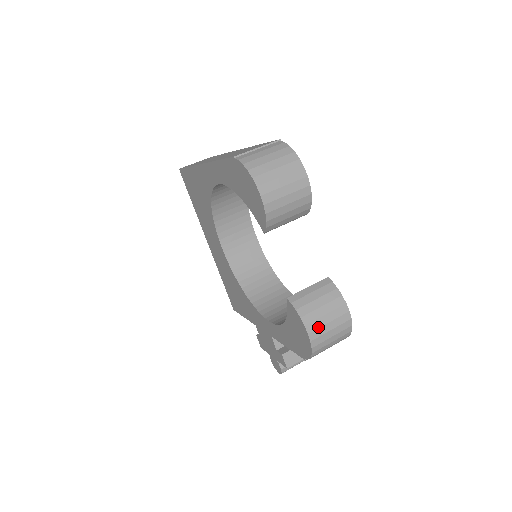
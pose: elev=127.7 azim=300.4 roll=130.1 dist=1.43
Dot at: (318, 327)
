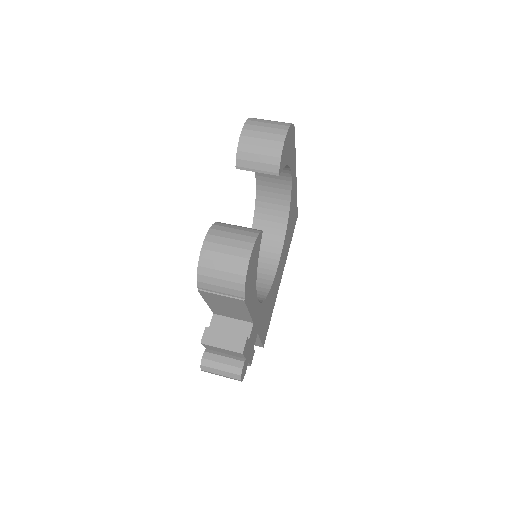
Dot at: (216, 242)
